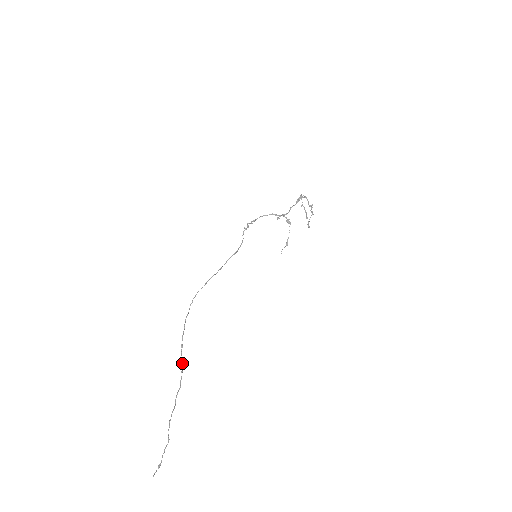
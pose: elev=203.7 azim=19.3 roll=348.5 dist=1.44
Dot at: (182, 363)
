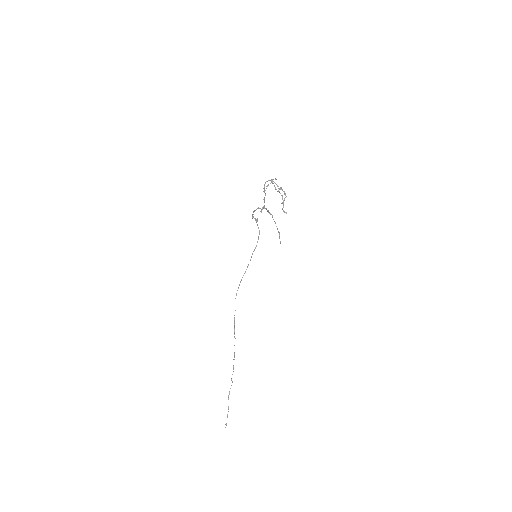
Dot at: occluded
